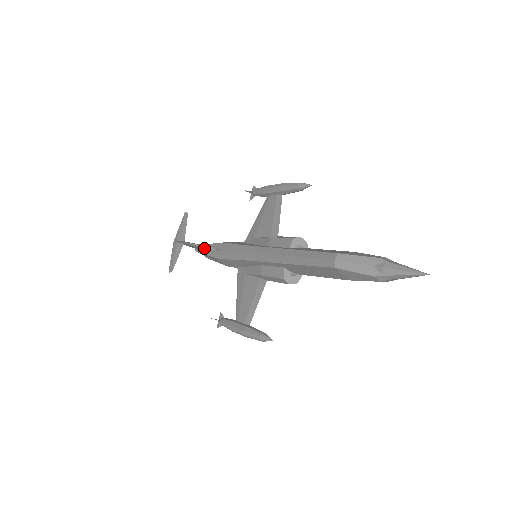
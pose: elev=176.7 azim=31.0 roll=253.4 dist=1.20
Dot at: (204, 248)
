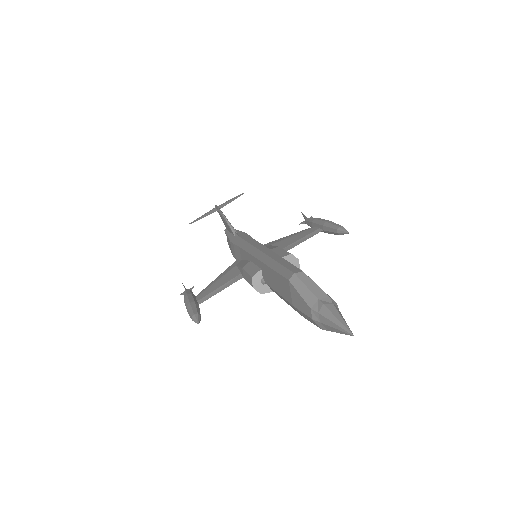
Dot at: (229, 225)
